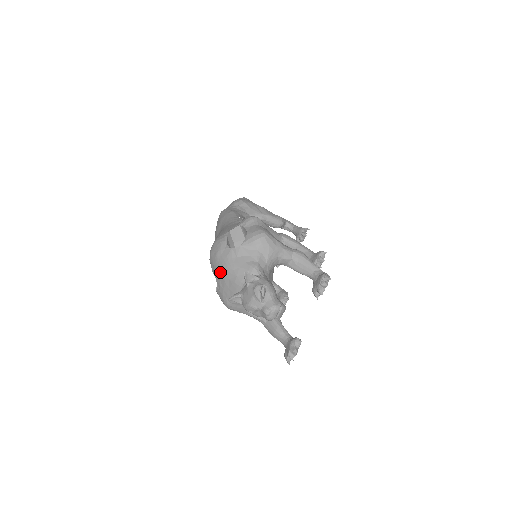
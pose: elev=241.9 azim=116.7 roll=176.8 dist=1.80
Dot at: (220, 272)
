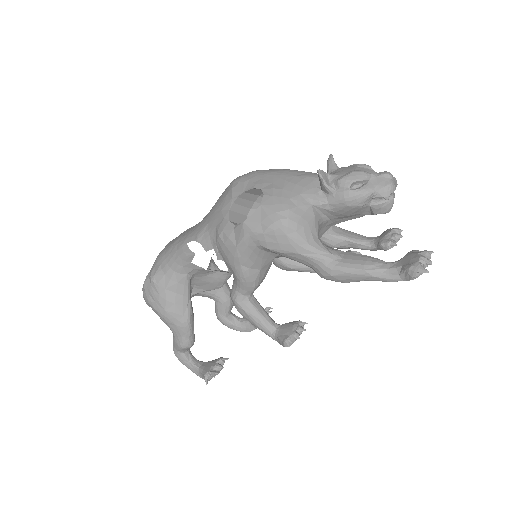
Dot at: (272, 176)
